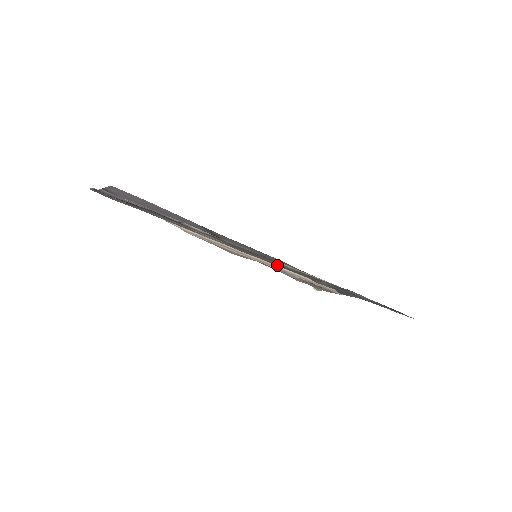
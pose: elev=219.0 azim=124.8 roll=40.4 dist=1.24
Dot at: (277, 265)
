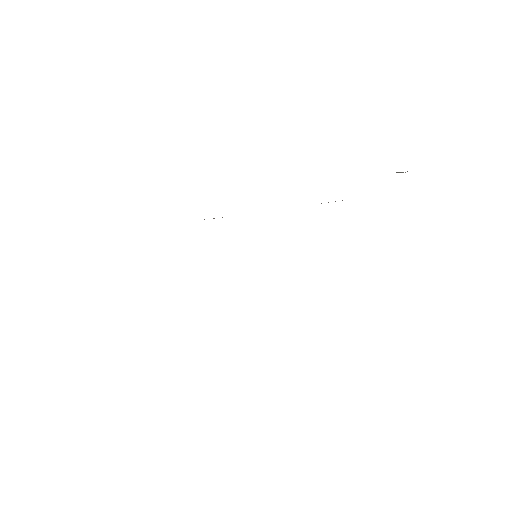
Dot at: occluded
